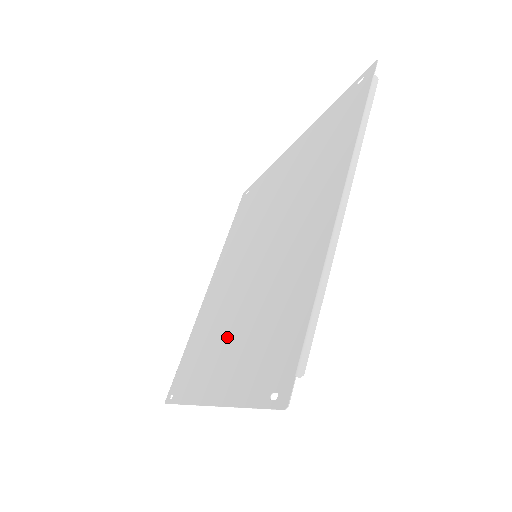
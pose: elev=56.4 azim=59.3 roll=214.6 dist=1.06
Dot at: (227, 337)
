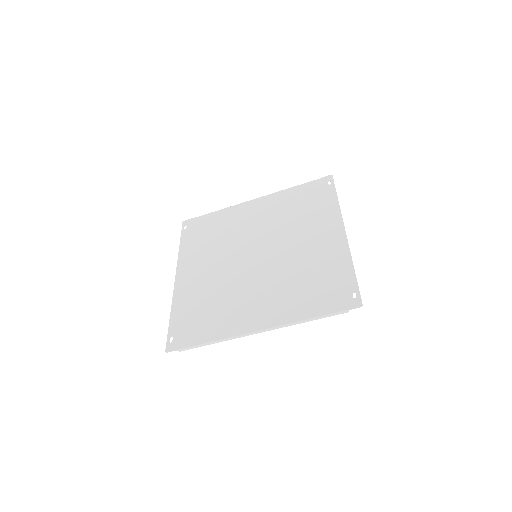
Dot at: (208, 268)
